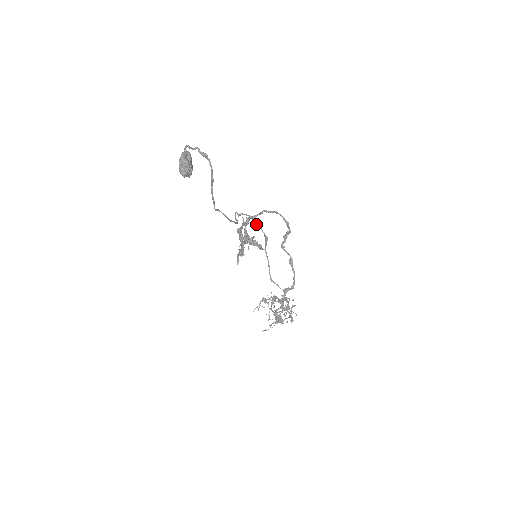
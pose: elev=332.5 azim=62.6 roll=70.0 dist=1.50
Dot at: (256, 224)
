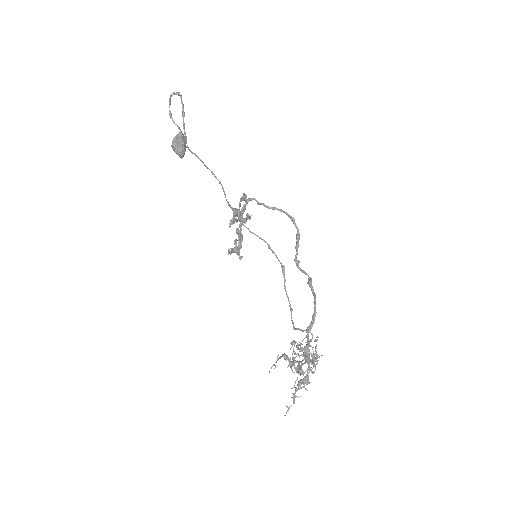
Dot at: occluded
